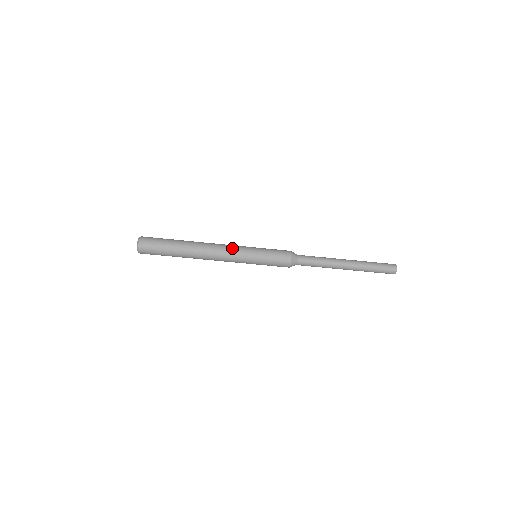
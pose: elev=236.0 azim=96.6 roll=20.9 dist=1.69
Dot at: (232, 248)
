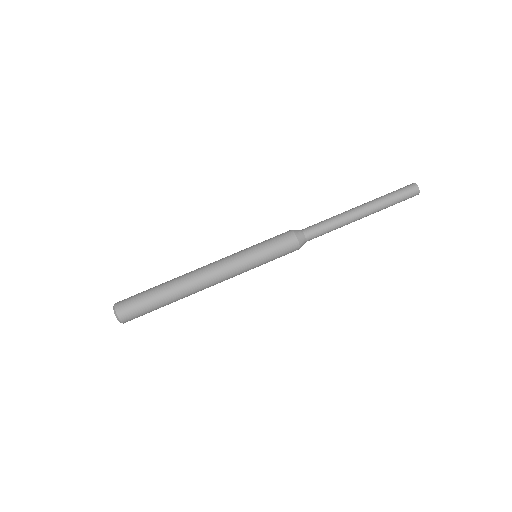
Dot at: (223, 258)
